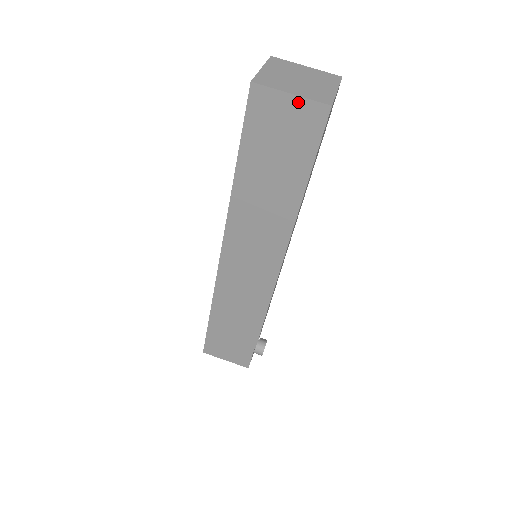
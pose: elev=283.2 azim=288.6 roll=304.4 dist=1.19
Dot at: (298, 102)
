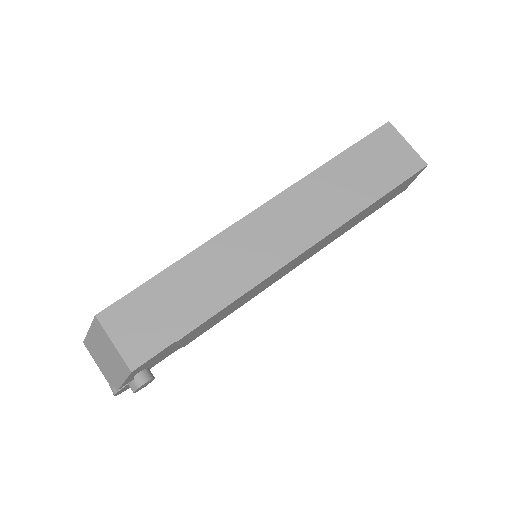
Dot at: (409, 150)
